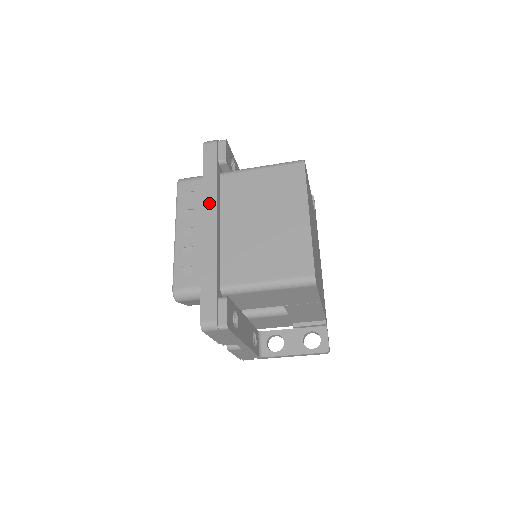
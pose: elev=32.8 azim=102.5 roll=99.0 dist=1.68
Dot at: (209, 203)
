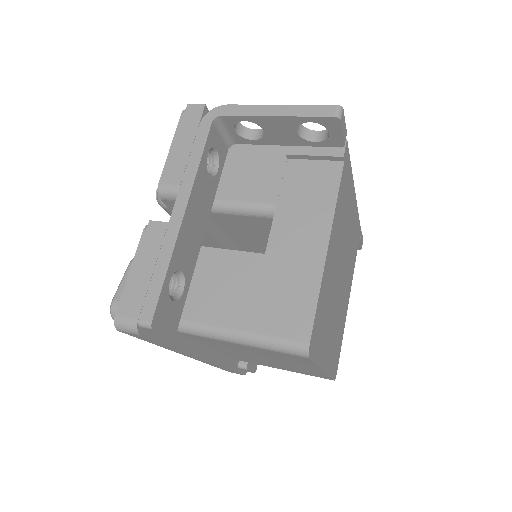
Dot at: occluded
